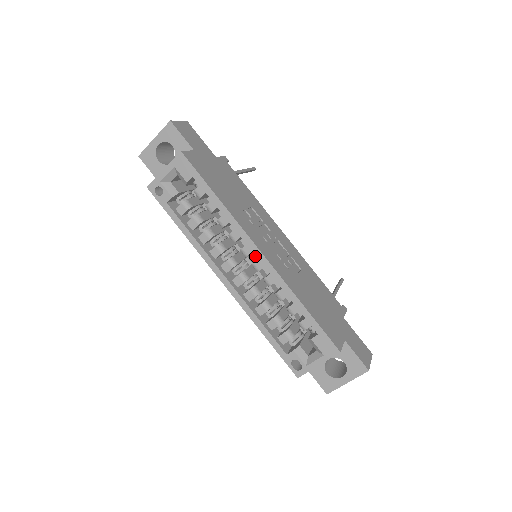
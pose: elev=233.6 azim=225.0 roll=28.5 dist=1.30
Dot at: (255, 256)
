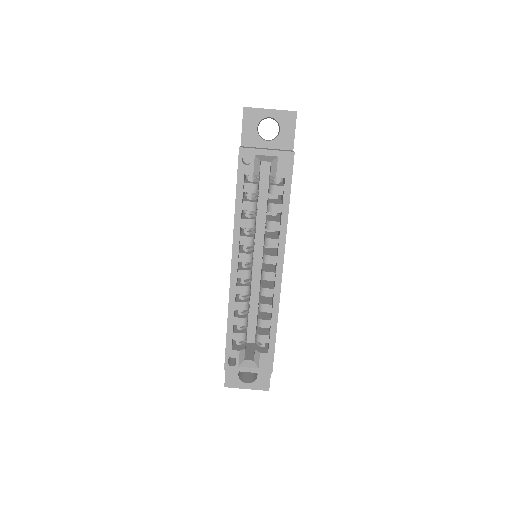
Dot at: (255, 255)
